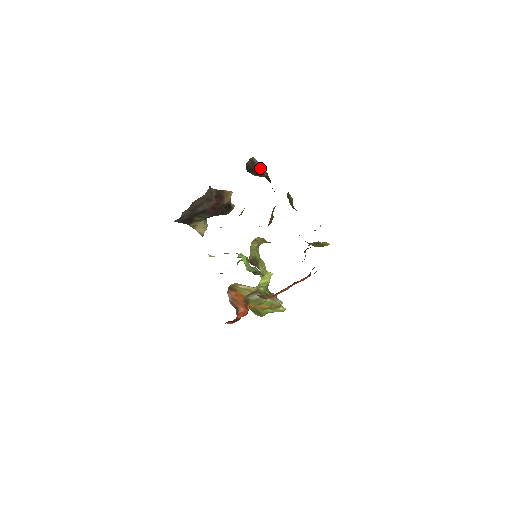
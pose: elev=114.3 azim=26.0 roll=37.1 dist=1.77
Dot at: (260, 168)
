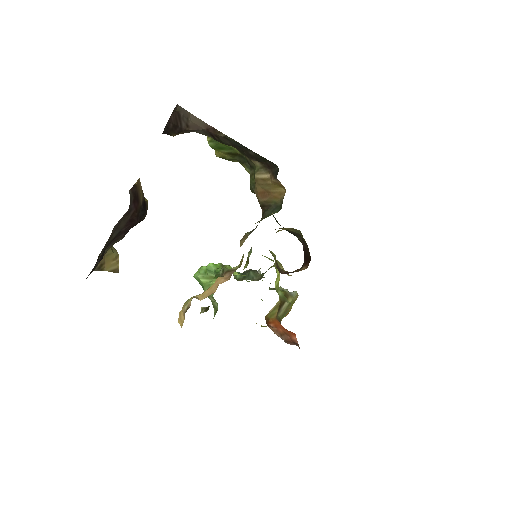
Dot at: (189, 119)
